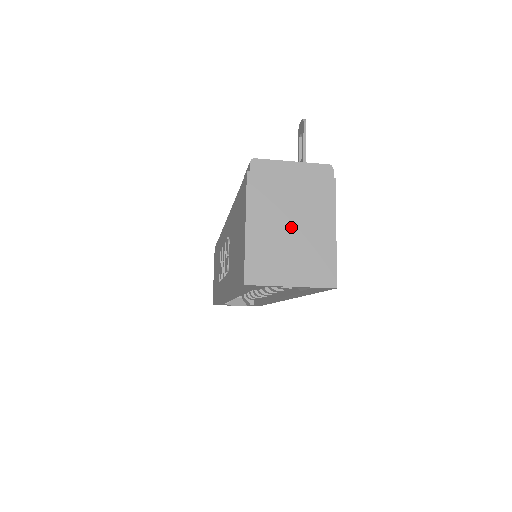
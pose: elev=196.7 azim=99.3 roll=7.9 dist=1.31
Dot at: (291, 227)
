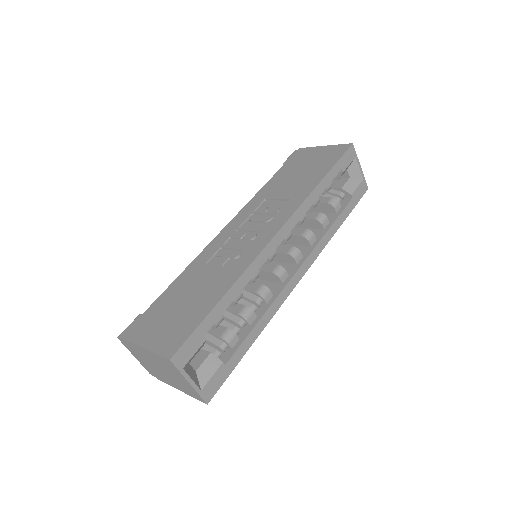
Dot at: occluded
